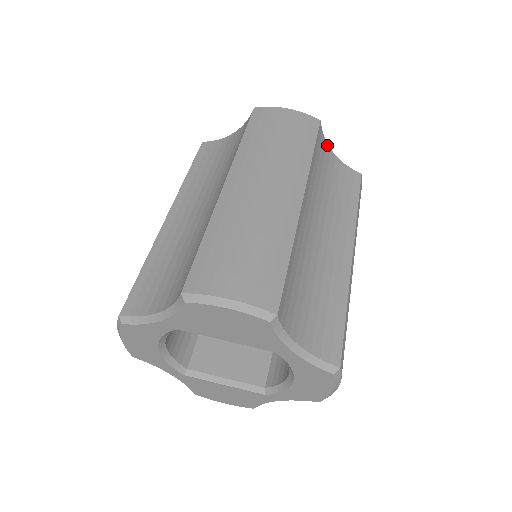
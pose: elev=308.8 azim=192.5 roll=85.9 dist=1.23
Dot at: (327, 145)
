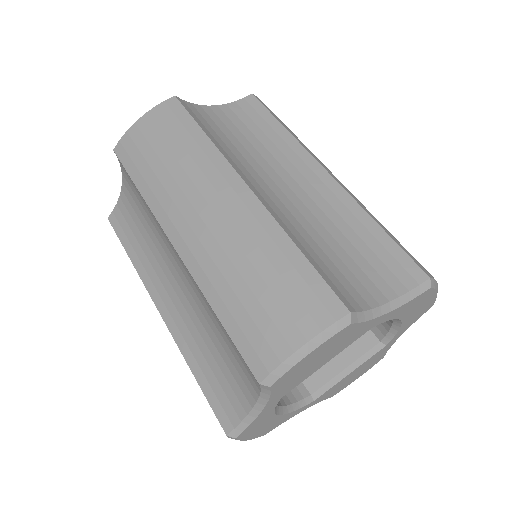
Dot at: (202, 107)
